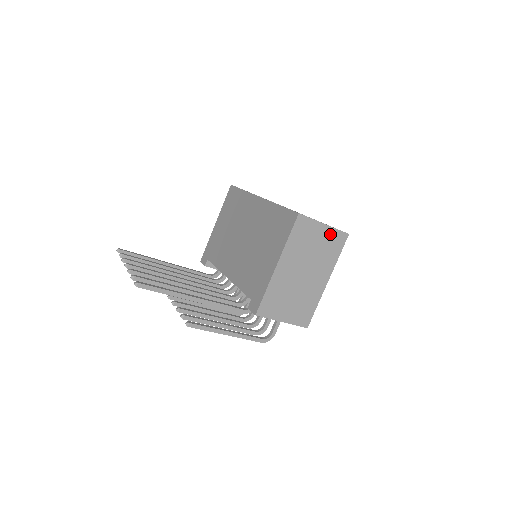
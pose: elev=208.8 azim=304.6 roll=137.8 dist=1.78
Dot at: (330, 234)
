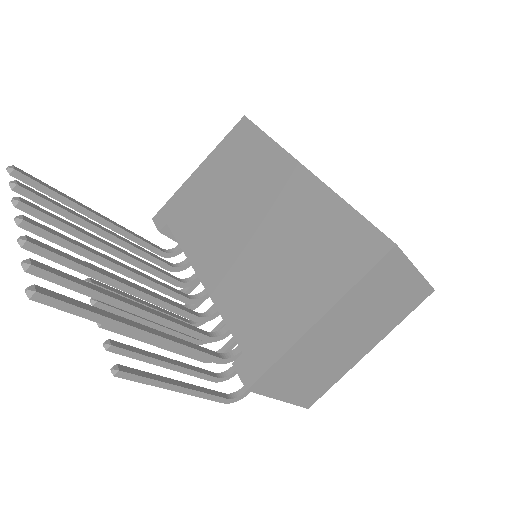
Dot at: (414, 286)
